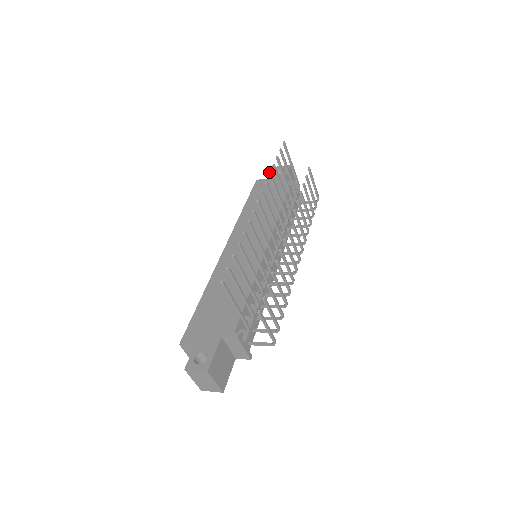
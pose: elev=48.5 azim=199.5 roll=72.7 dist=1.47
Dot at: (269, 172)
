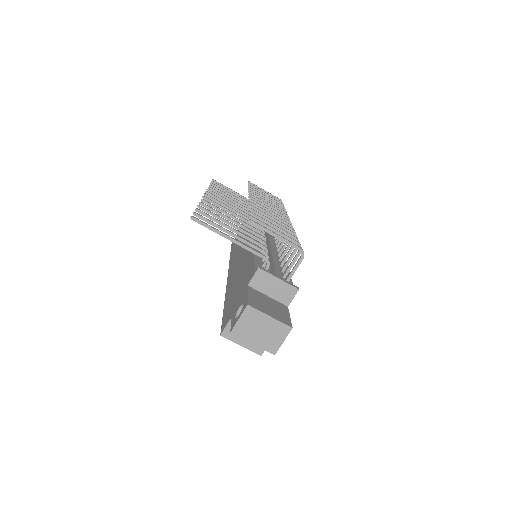
Dot at: occluded
